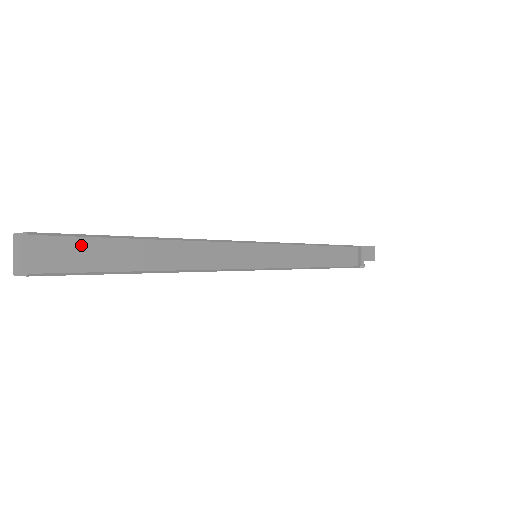
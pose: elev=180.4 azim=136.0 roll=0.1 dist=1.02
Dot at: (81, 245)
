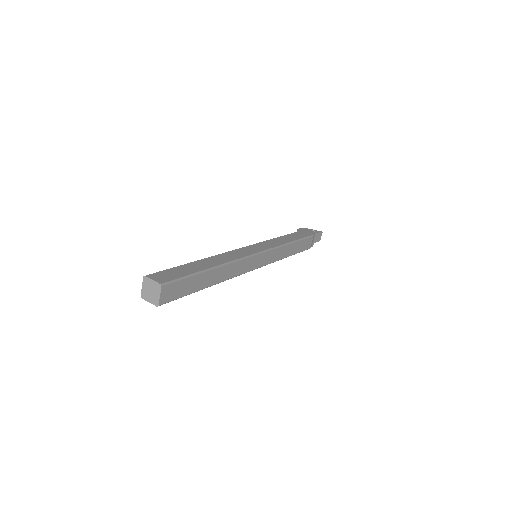
Dot at: (182, 284)
